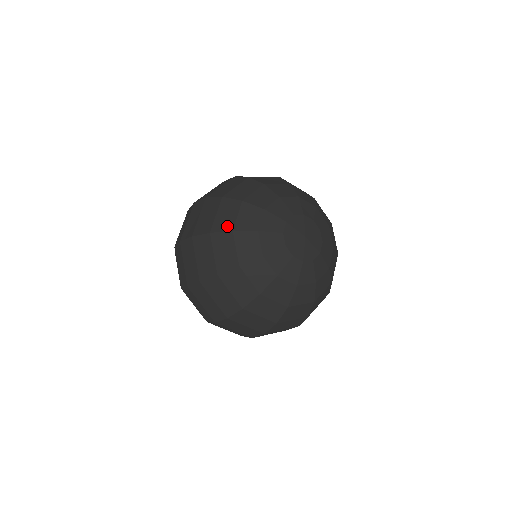
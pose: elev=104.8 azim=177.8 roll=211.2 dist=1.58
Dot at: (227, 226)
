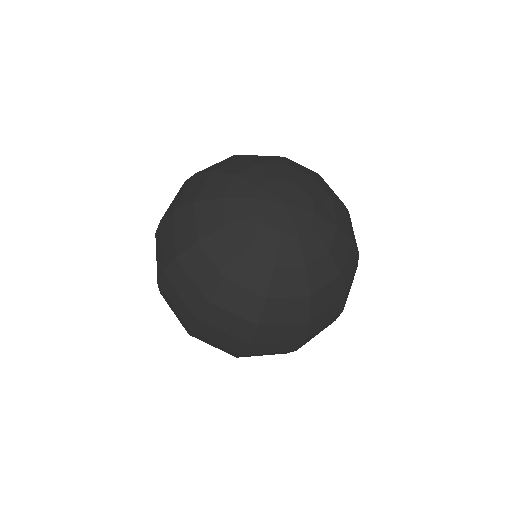
Dot at: (190, 240)
